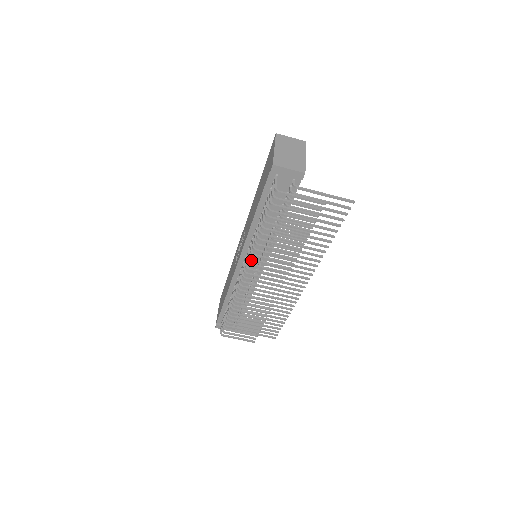
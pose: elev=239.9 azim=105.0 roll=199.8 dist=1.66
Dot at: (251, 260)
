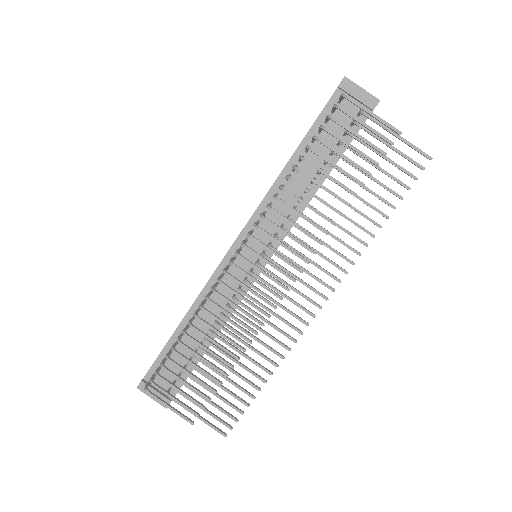
Dot at: (263, 218)
